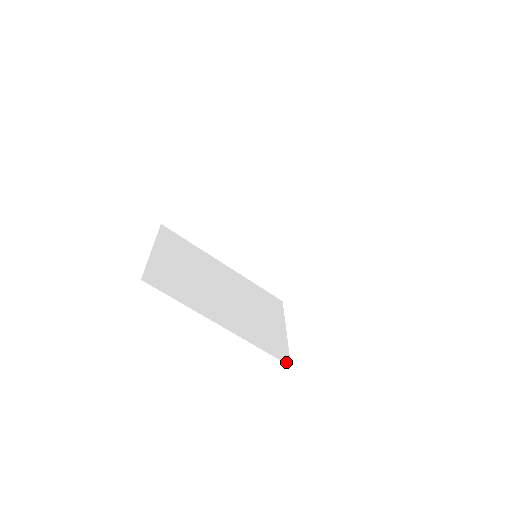
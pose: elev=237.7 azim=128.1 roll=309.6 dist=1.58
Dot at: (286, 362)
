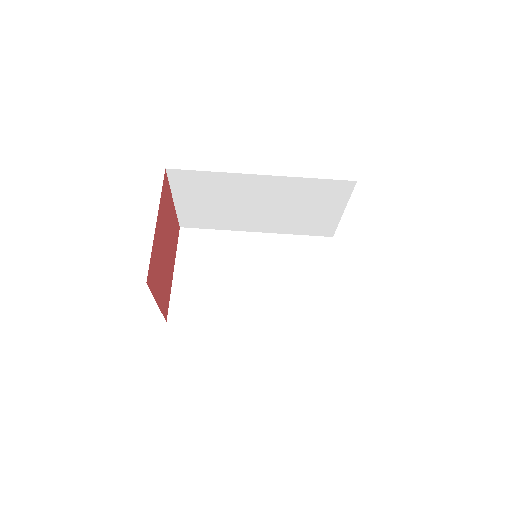
Dot at: (329, 330)
